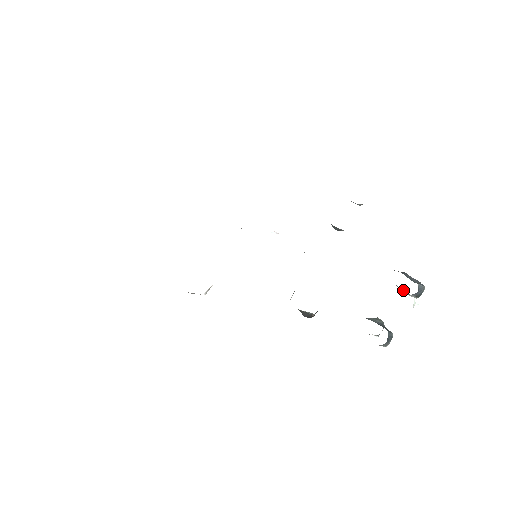
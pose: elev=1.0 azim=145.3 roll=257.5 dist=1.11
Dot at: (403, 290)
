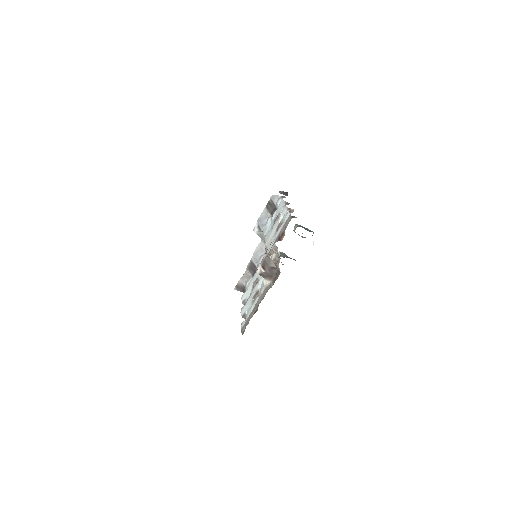
Dot at: (305, 237)
